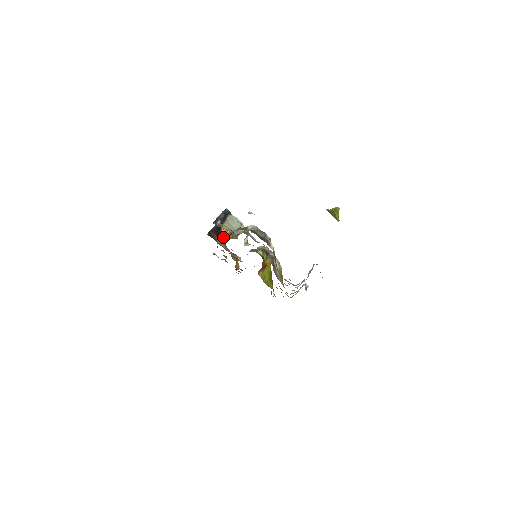
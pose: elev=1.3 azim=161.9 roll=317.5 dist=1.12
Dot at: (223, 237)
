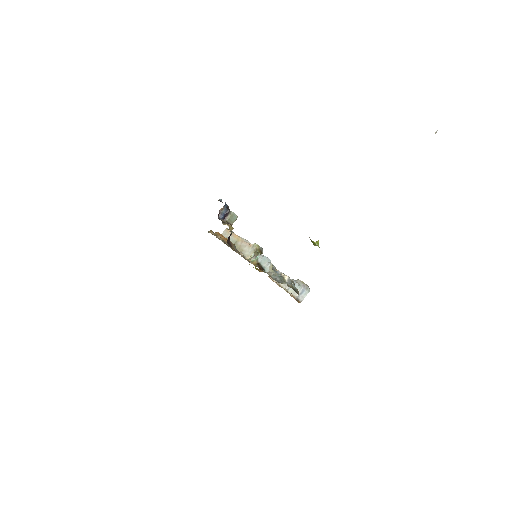
Dot at: occluded
